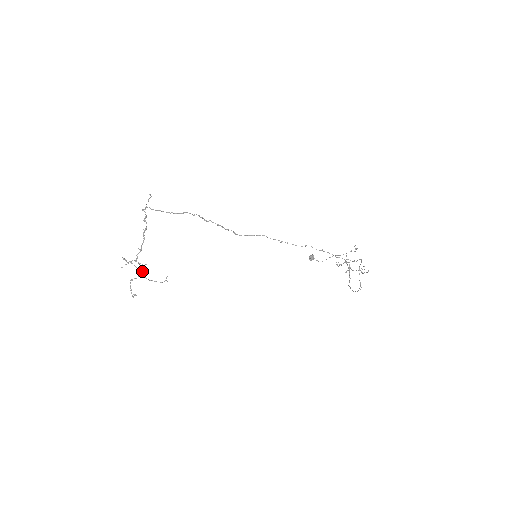
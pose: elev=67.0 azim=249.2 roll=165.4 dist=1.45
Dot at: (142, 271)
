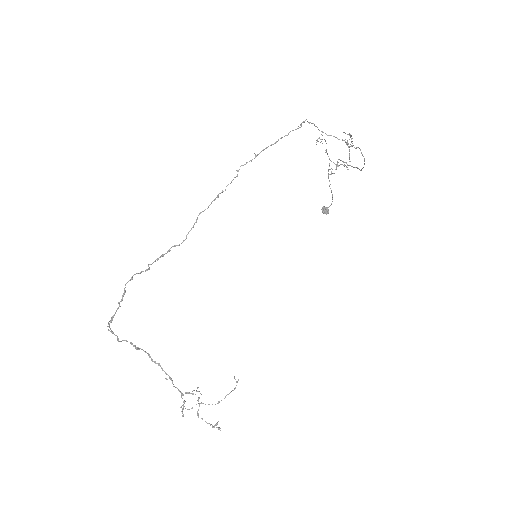
Dot at: occluded
